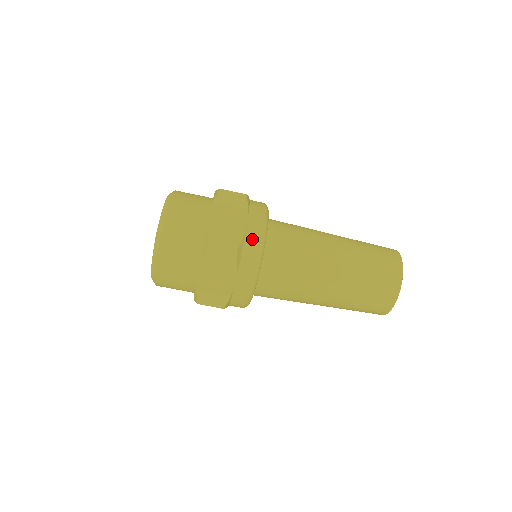
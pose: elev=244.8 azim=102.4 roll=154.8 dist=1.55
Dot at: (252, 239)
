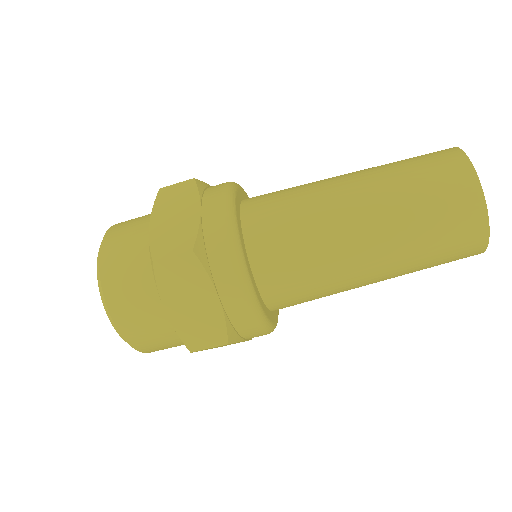
Dot at: (213, 226)
